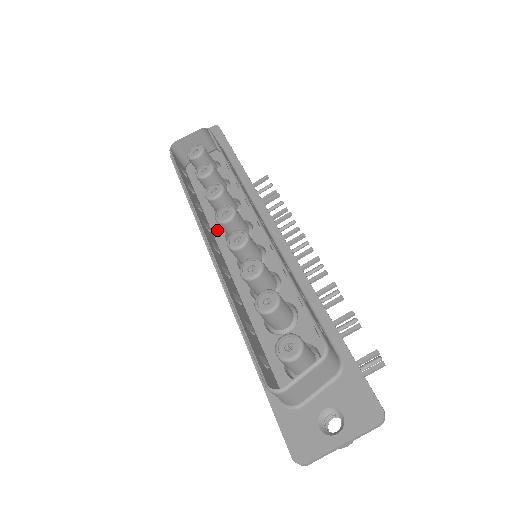
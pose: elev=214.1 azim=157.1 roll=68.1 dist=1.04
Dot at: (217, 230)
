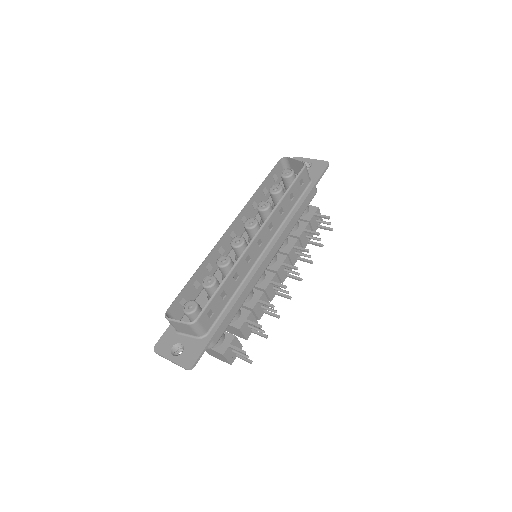
Dot at: occluded
